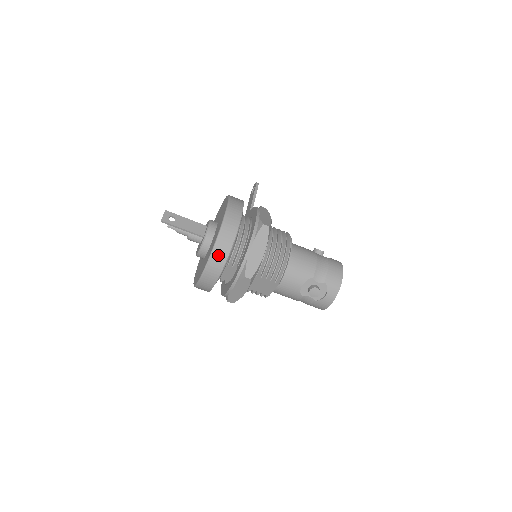
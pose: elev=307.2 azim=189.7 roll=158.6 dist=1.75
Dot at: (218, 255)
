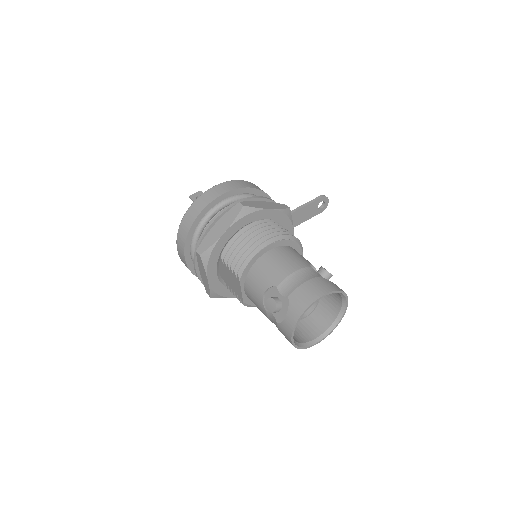
Dot at: (186, 222)
